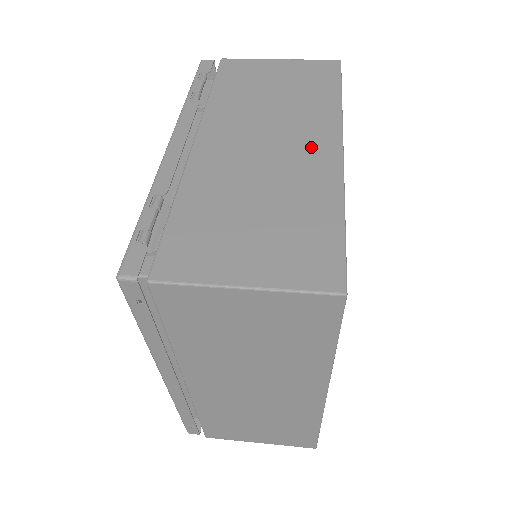
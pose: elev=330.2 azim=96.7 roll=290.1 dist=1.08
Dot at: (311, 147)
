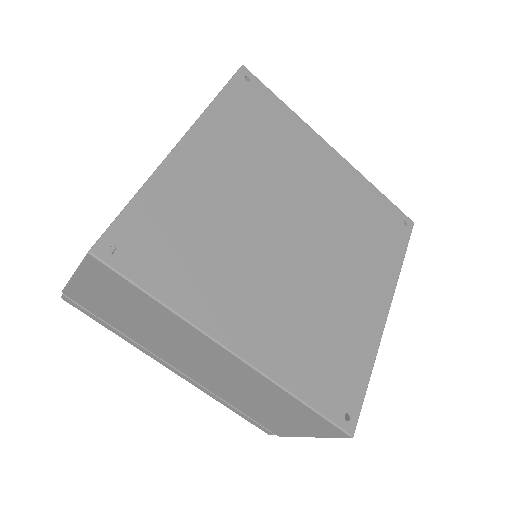
Dot at: occluded
